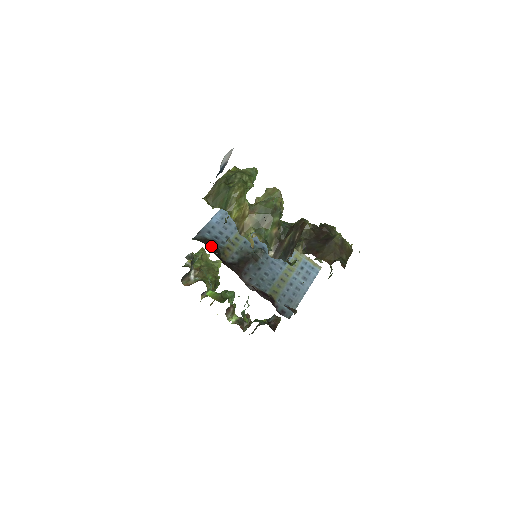
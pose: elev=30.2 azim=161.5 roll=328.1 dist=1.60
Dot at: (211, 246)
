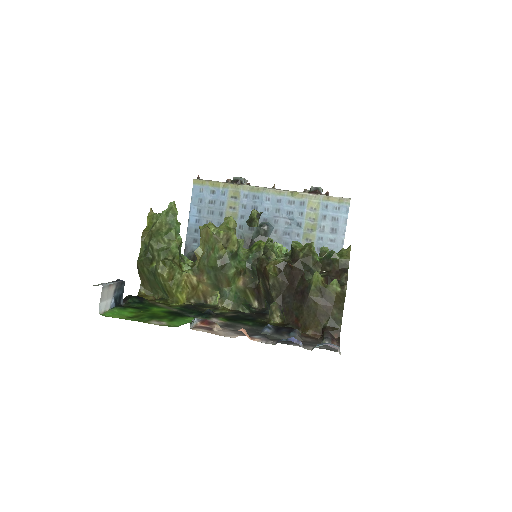
Dot at: occluded
